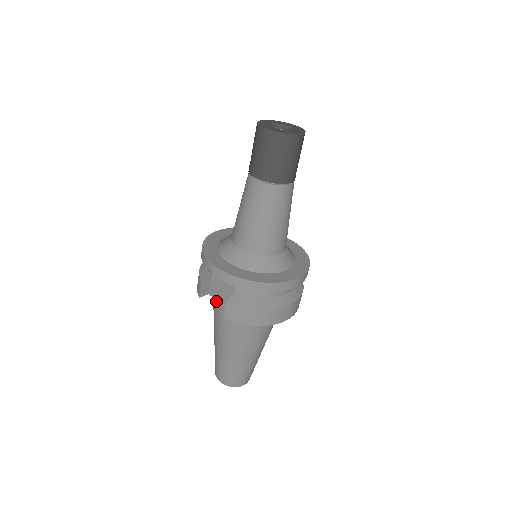
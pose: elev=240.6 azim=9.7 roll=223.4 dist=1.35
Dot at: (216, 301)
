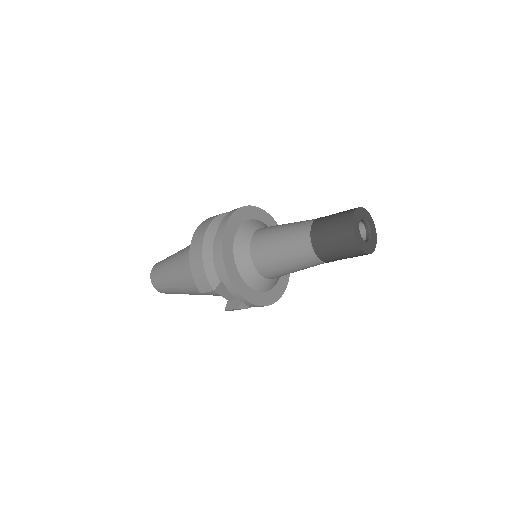
Dot at: occluded
